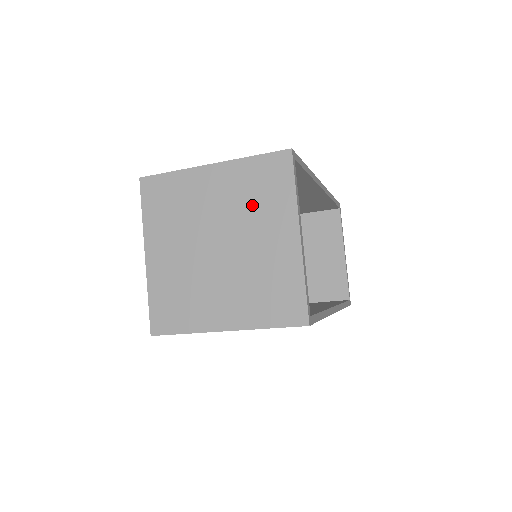
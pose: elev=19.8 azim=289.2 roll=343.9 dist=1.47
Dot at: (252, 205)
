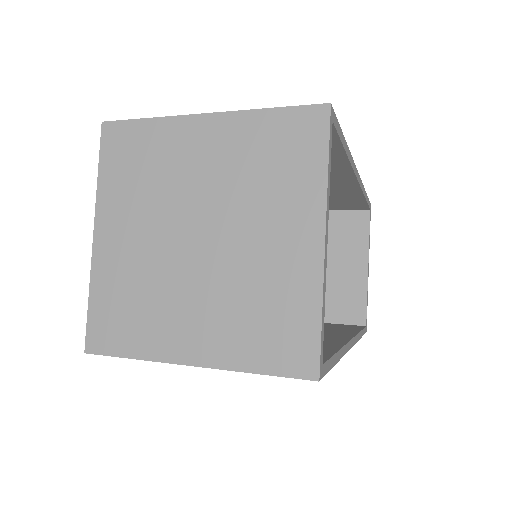
Dot at: (258, 182)
